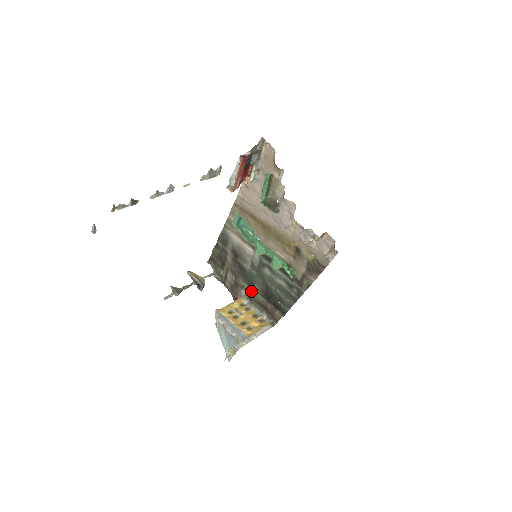
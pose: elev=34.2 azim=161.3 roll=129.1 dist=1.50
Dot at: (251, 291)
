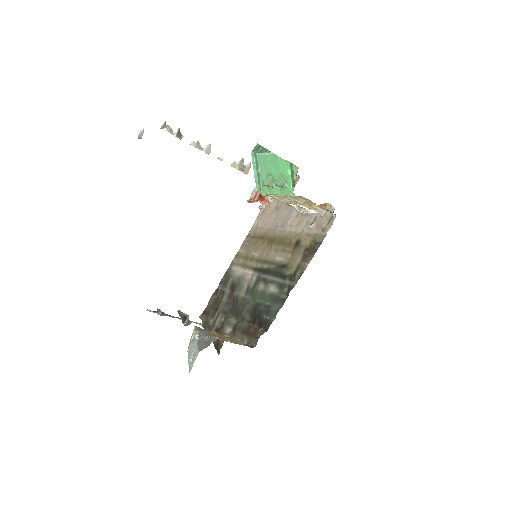
Dot at: (237, 322)
